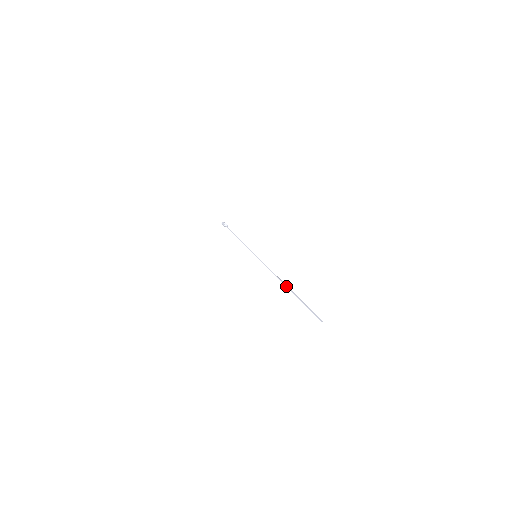
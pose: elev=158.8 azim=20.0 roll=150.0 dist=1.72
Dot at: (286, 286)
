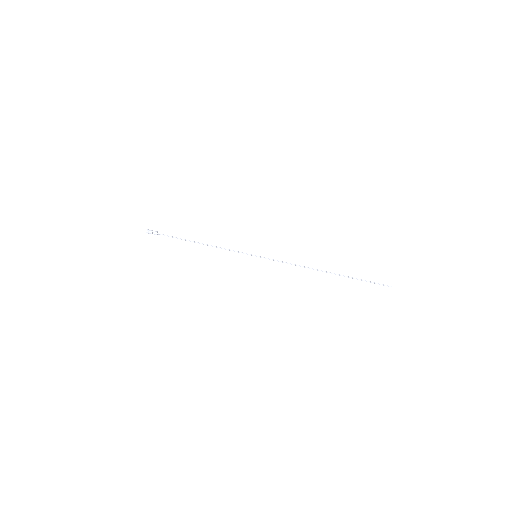
Dot at: occluded
